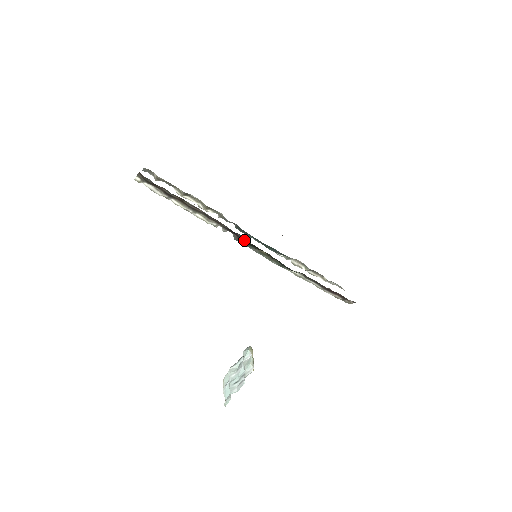
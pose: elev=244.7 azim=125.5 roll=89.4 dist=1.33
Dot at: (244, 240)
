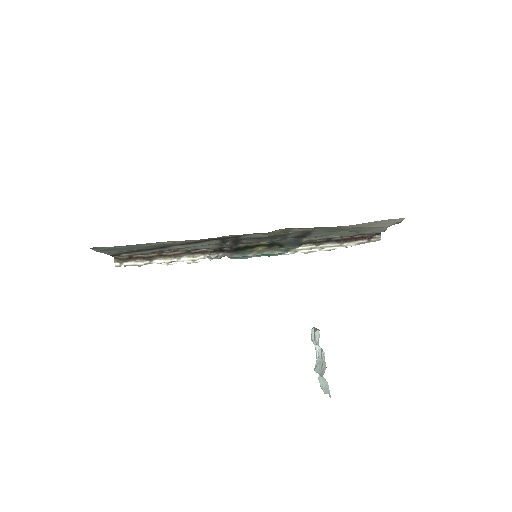
Dot at: (234, 249)
